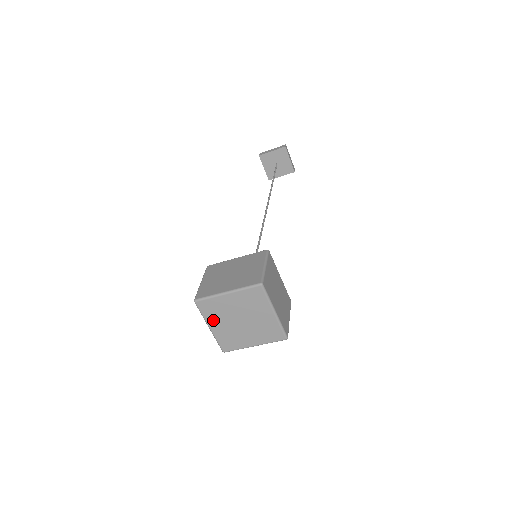
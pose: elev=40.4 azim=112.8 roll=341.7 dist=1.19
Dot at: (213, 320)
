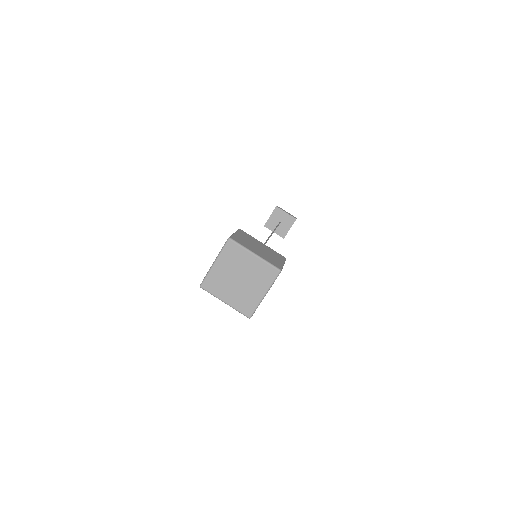
Dot at: (223, 261)
